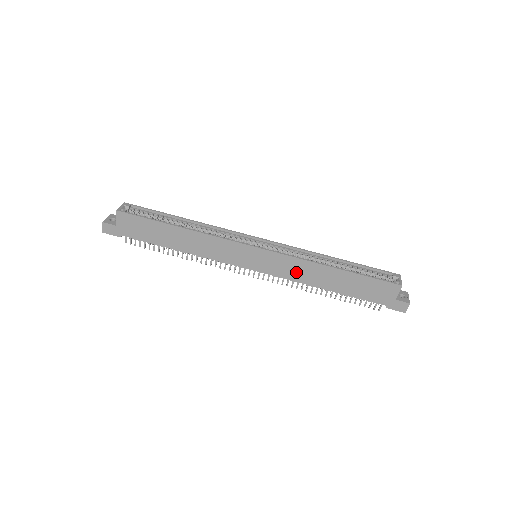
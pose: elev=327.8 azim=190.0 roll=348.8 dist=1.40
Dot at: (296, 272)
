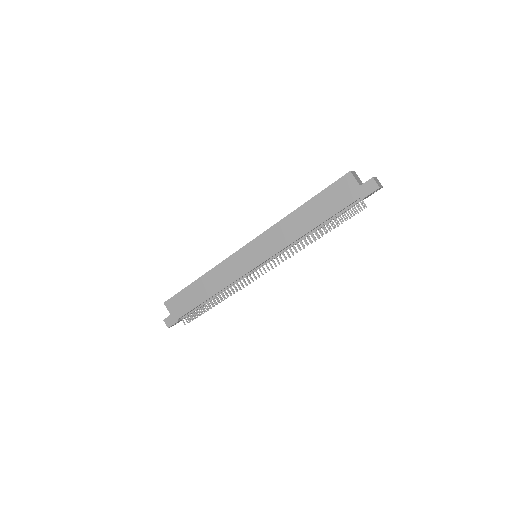
Dot at: (281, 238)
